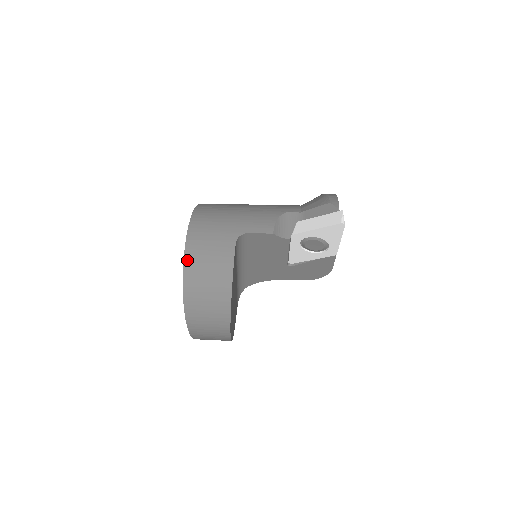
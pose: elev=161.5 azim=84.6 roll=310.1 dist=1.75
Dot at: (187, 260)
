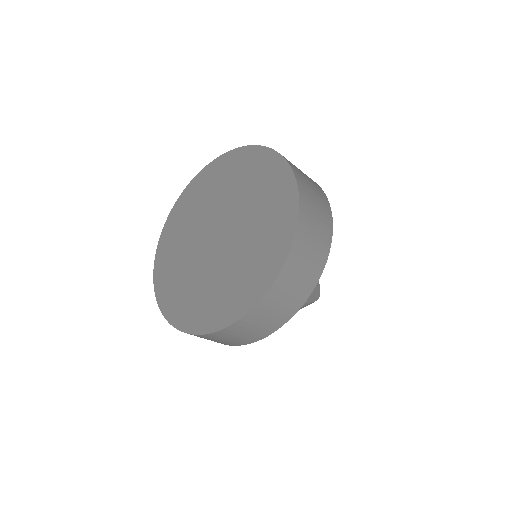
Dot at: occluded
